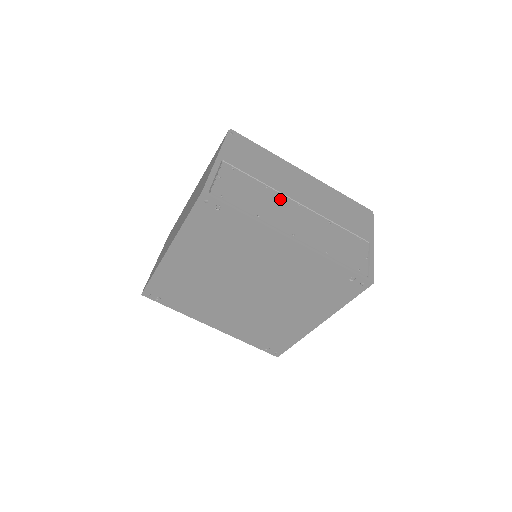
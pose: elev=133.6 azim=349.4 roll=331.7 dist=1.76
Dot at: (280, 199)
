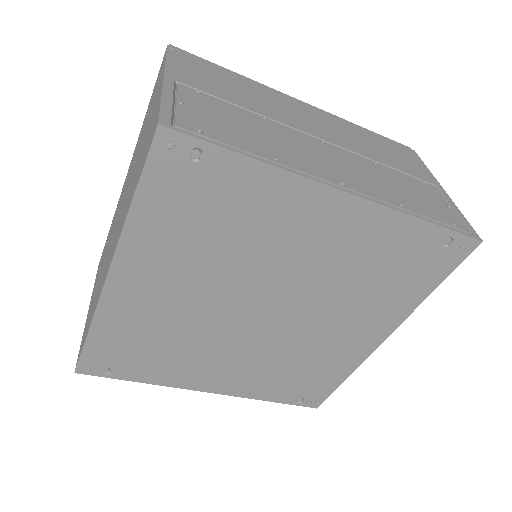
Dot at: (292, 134)
